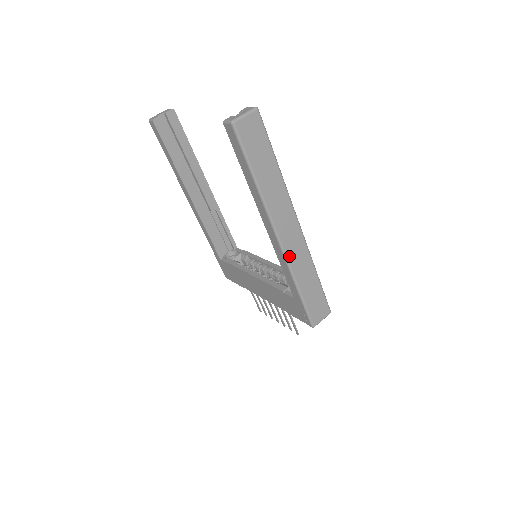
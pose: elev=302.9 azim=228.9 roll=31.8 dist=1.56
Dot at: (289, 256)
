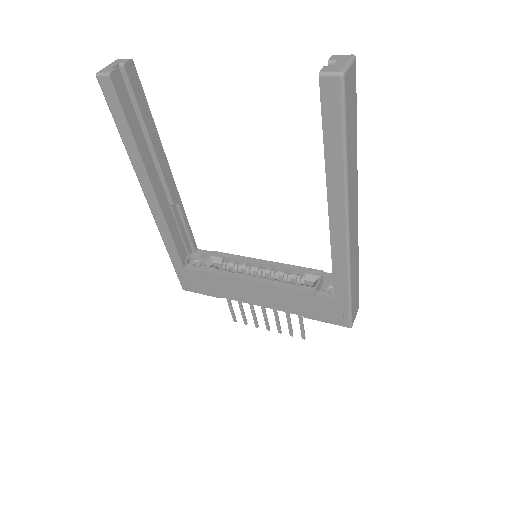
Dot at: (351, 250)
